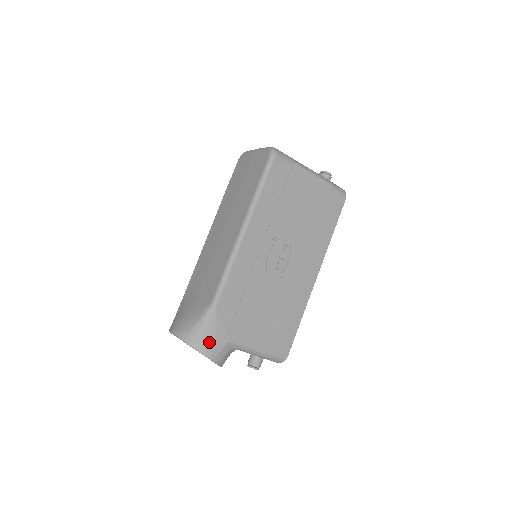
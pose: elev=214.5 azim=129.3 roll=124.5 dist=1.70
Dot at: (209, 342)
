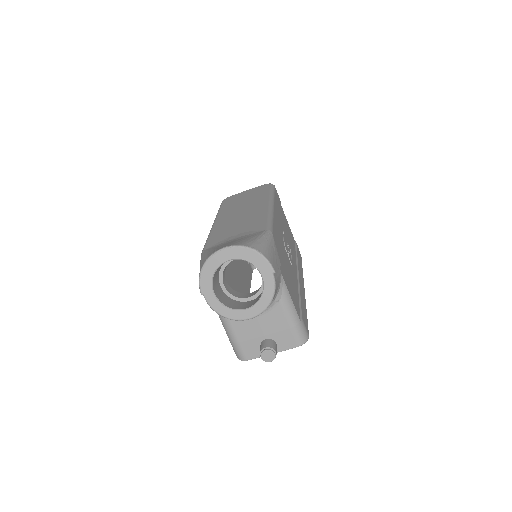
Dot at: (272, 257)
